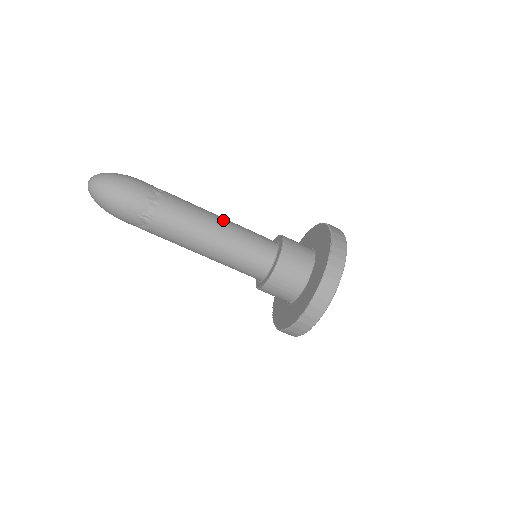
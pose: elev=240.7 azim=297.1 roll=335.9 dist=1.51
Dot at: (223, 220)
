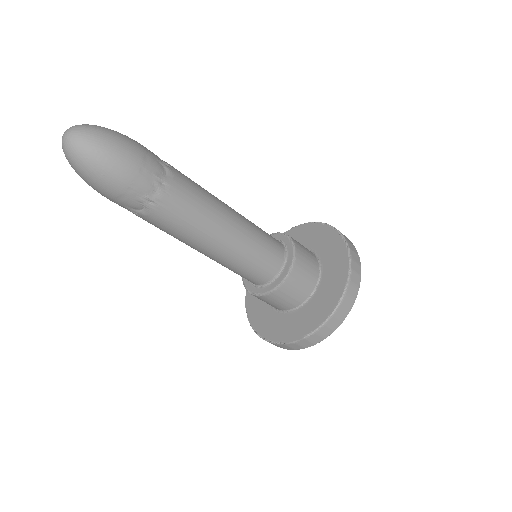
Dot at: (235, 212)
